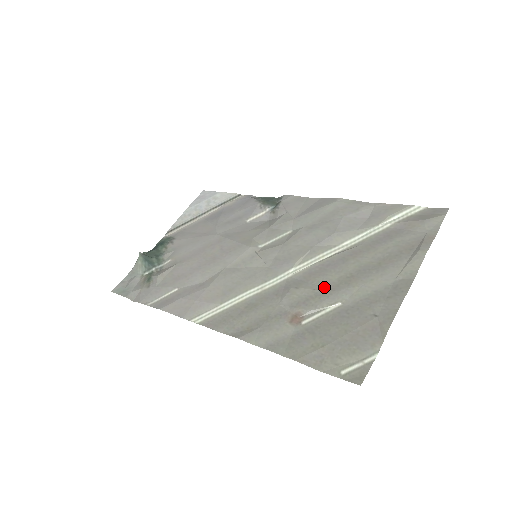
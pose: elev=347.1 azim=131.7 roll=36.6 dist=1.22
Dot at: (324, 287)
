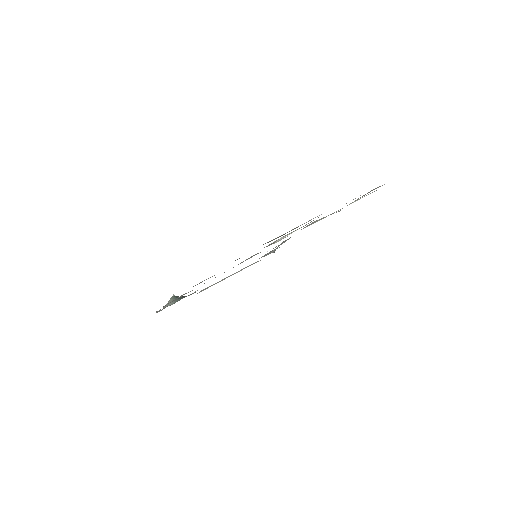
Dot at: occluded
